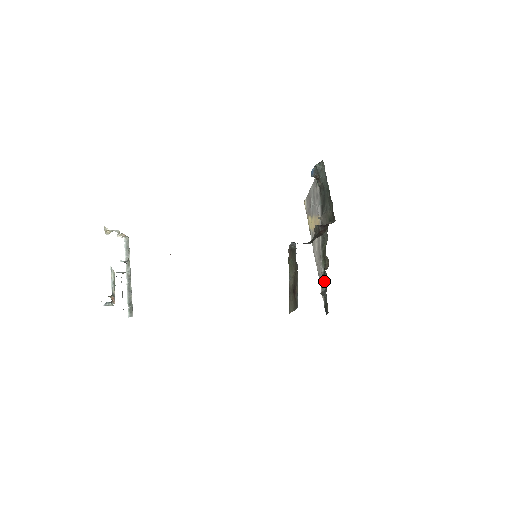
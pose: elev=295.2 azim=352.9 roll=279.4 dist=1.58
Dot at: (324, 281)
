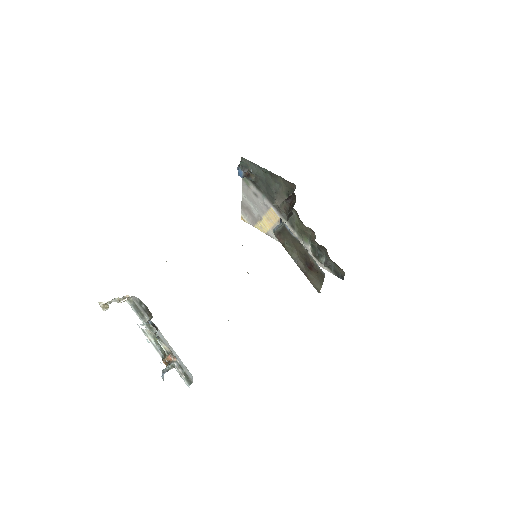
Dot at: (319, 253)
